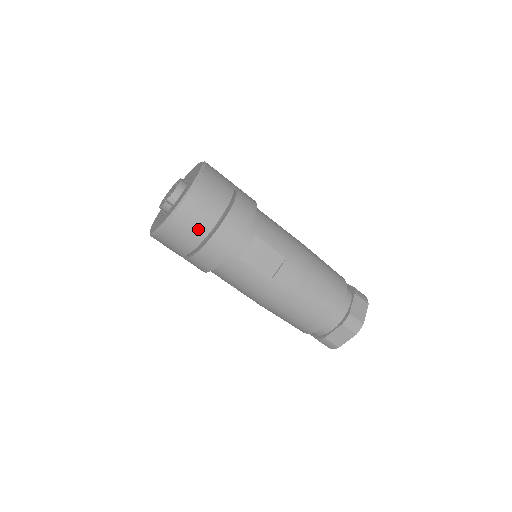
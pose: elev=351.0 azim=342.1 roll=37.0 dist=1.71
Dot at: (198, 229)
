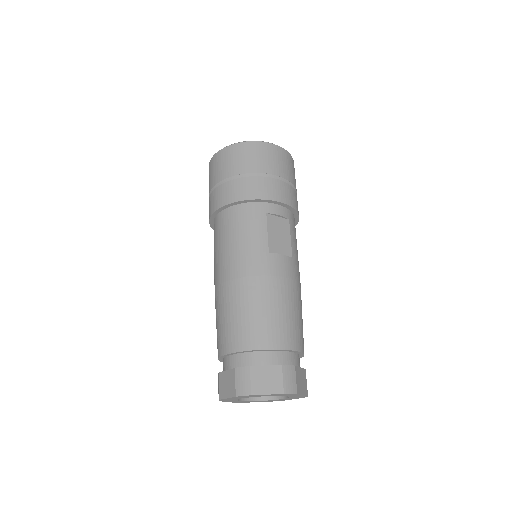
Dot at: (265, 164)
